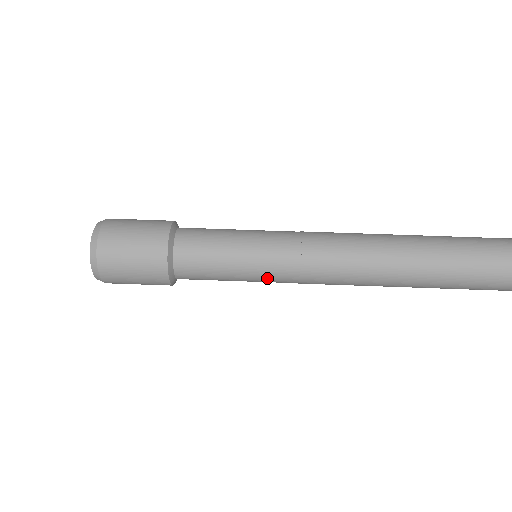
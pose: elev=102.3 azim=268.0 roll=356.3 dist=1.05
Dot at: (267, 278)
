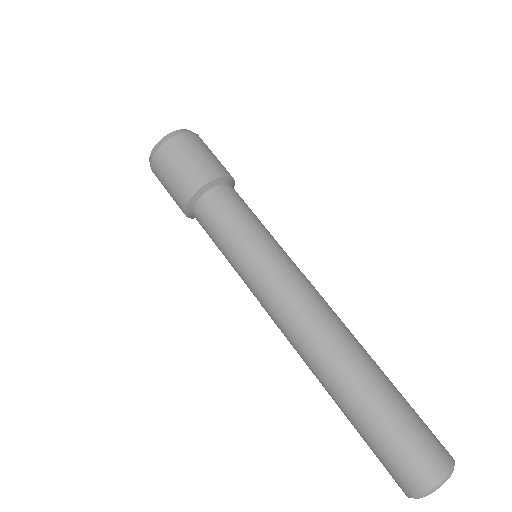
Dot at: (243, 276)
